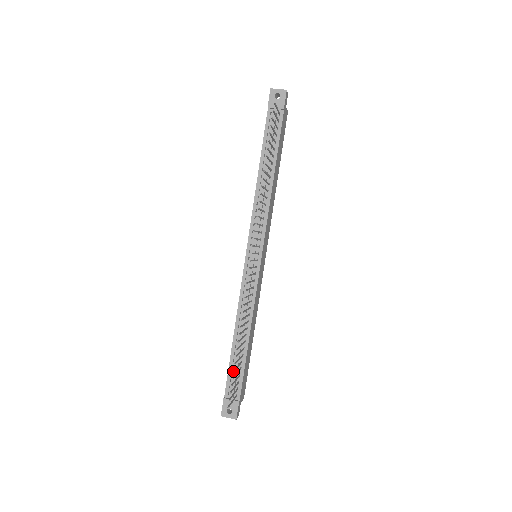
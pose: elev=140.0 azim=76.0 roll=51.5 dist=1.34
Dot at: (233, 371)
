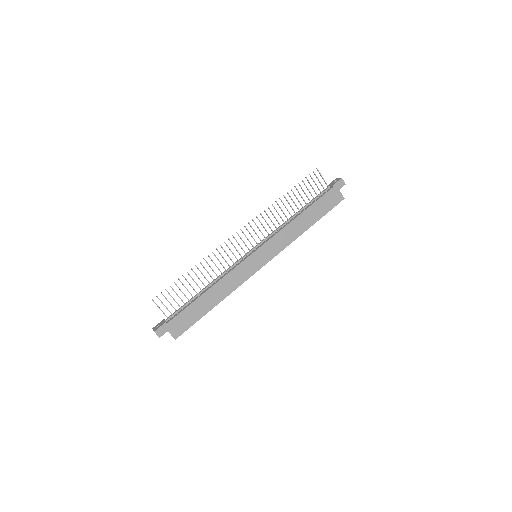
Dot at: (174, 282)
